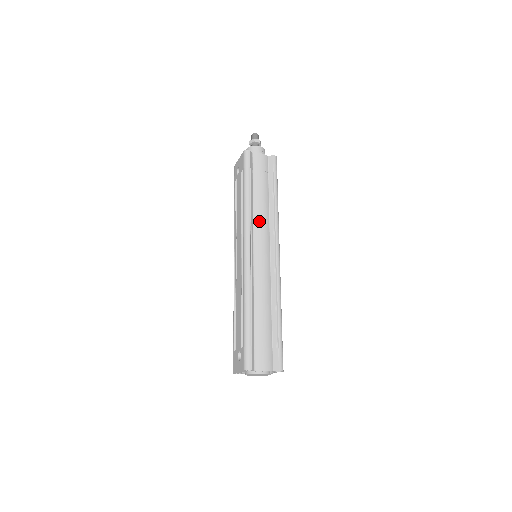
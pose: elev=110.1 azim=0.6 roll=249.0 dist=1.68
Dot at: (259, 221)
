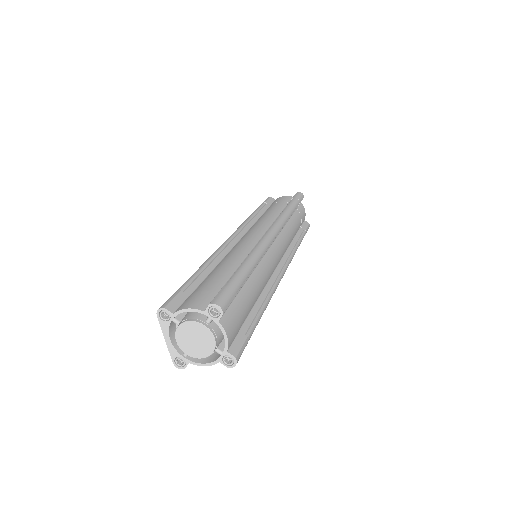
Dot at: (258, 222)
